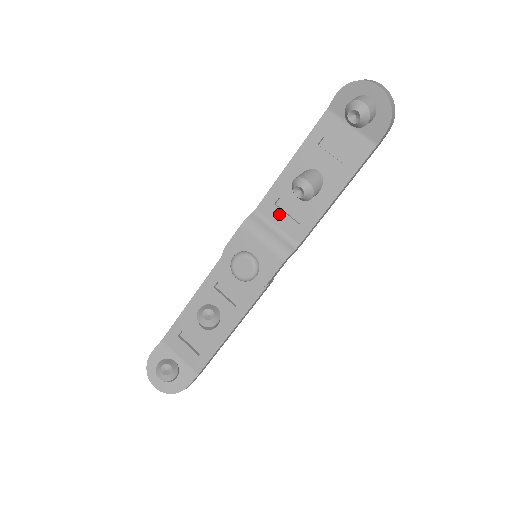
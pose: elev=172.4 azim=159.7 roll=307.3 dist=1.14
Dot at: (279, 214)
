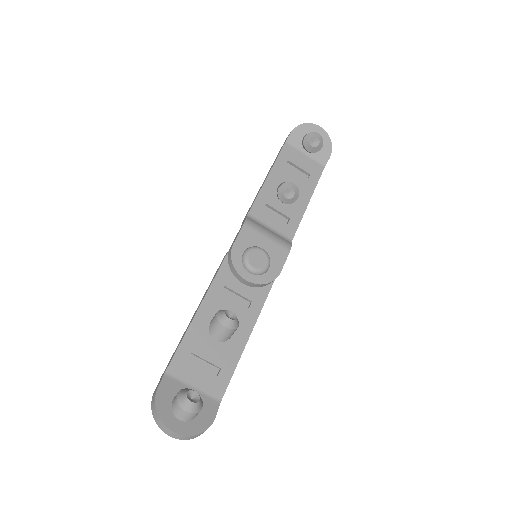
Dot at: (269, 217)
